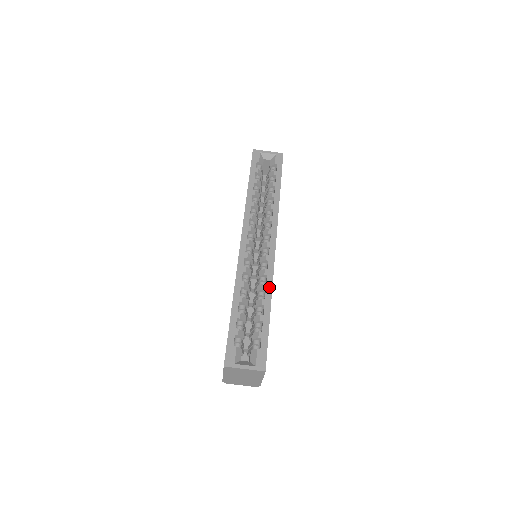
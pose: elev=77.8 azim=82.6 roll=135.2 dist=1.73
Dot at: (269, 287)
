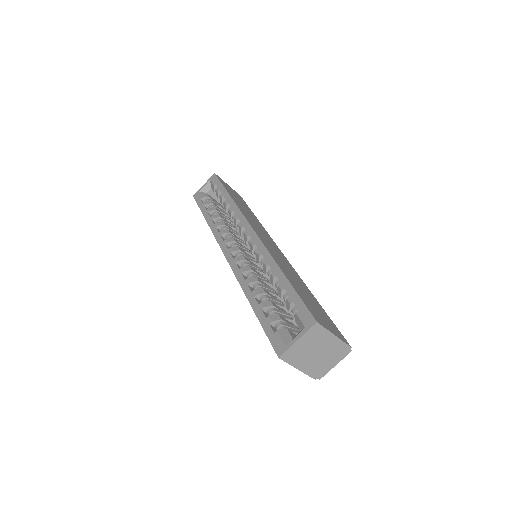
Dot at: (269, 260)
